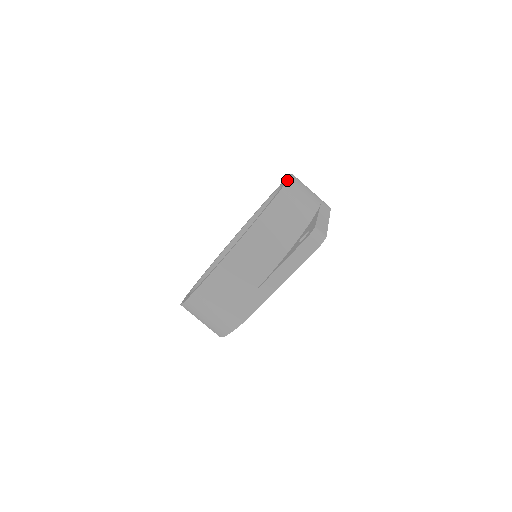
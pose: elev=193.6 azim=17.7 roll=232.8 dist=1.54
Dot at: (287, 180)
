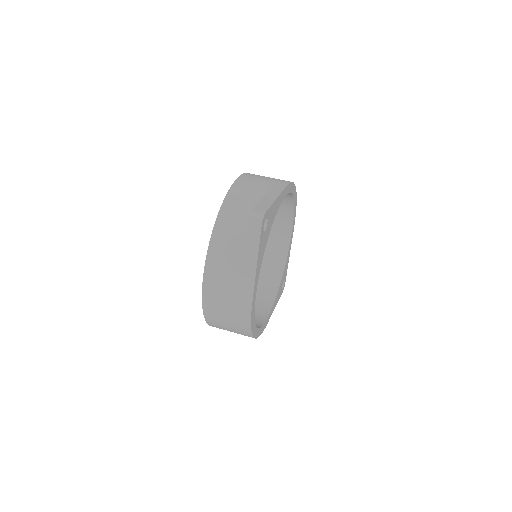
Dot at: (234, 182)
